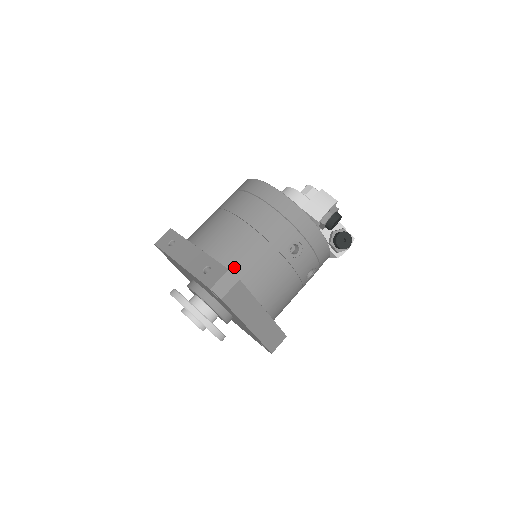
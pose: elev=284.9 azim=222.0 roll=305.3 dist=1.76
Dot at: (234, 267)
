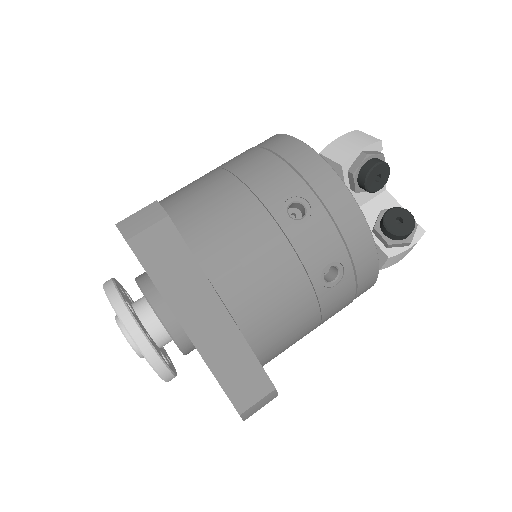
Dot at: (183, 220)
